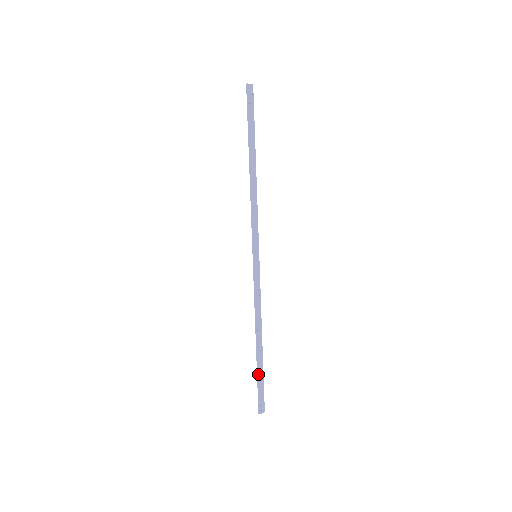
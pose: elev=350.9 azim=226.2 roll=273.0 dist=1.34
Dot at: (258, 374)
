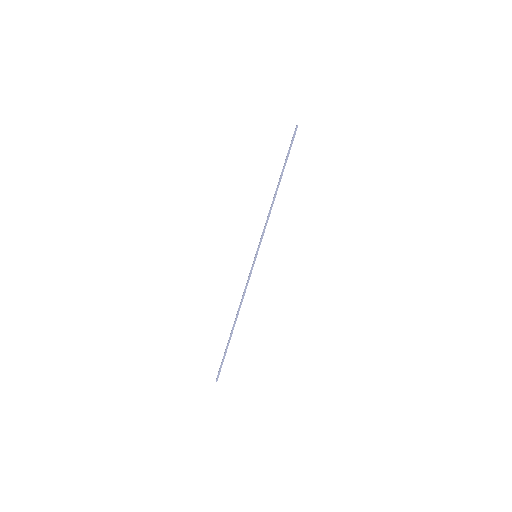
Dot at: occluded
